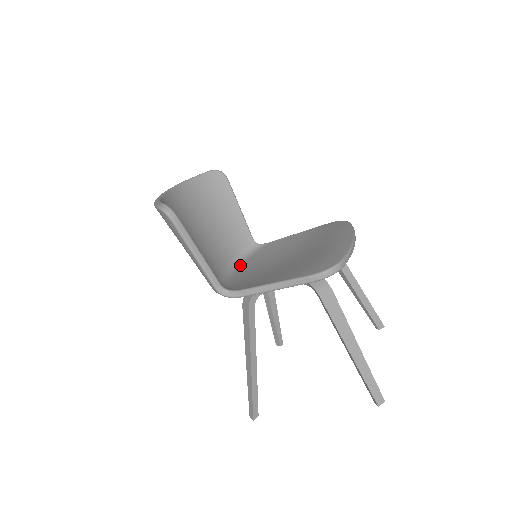
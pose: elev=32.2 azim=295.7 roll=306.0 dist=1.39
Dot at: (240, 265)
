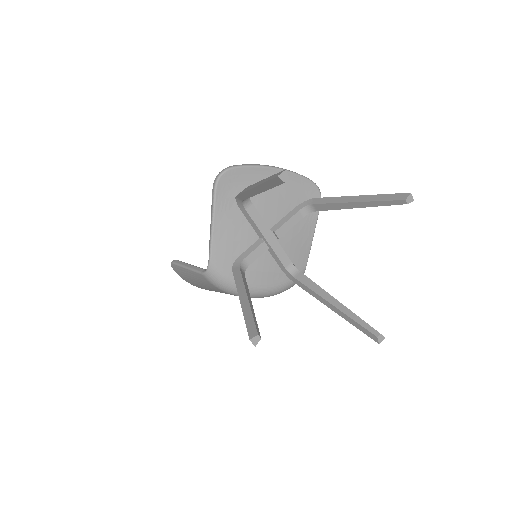
Dot at: occluded
